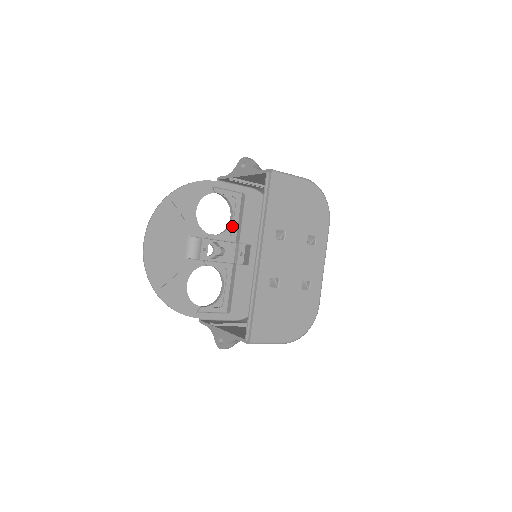
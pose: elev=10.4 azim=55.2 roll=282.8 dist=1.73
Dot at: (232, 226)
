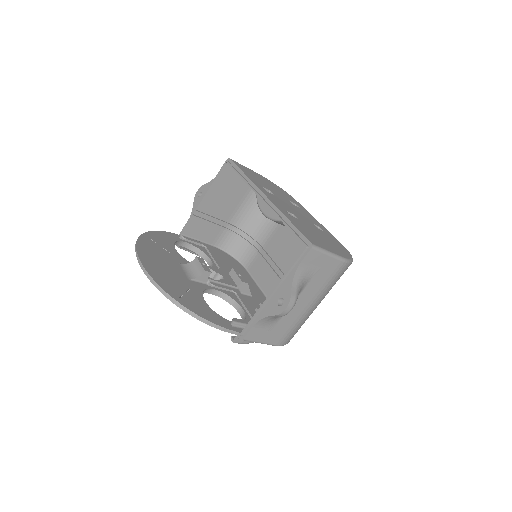
Dot at: (215, 266)
